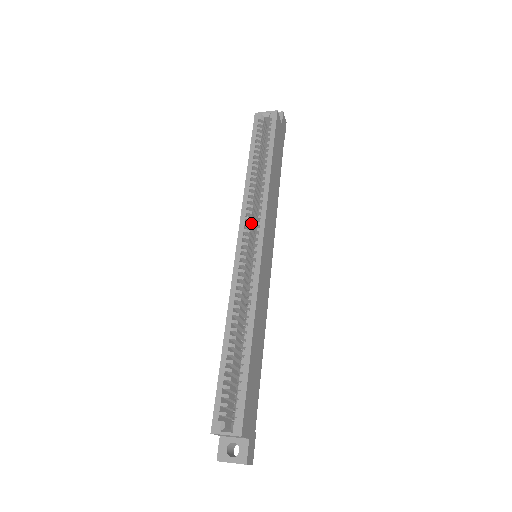
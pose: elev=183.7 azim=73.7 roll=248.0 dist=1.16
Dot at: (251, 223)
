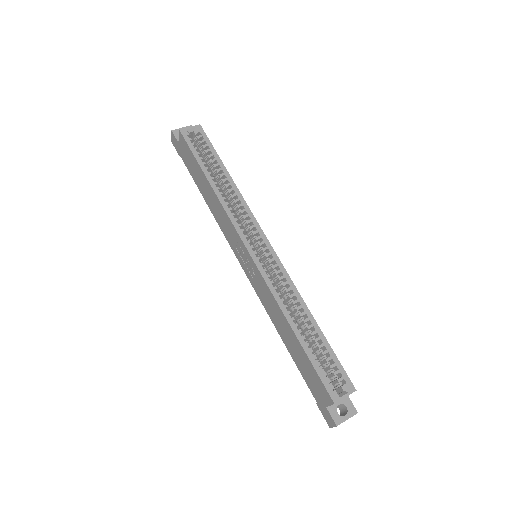
Dot at: occluded
